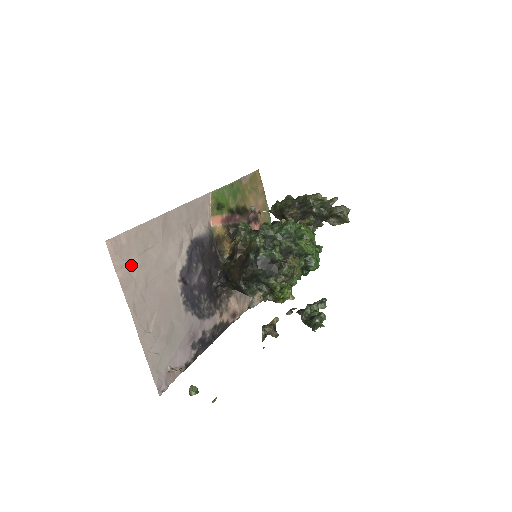
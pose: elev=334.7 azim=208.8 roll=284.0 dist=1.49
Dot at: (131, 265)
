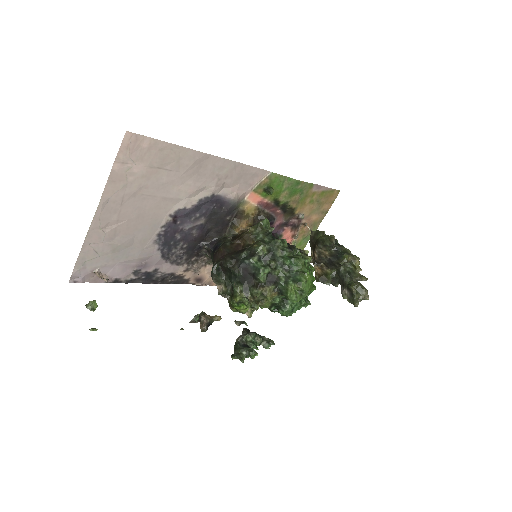
Dot at: (134, 168)
